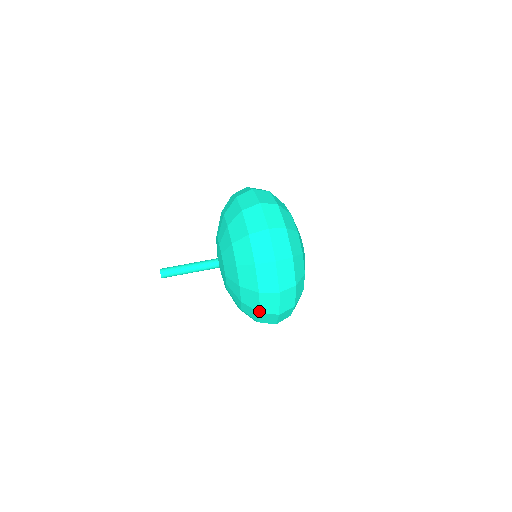
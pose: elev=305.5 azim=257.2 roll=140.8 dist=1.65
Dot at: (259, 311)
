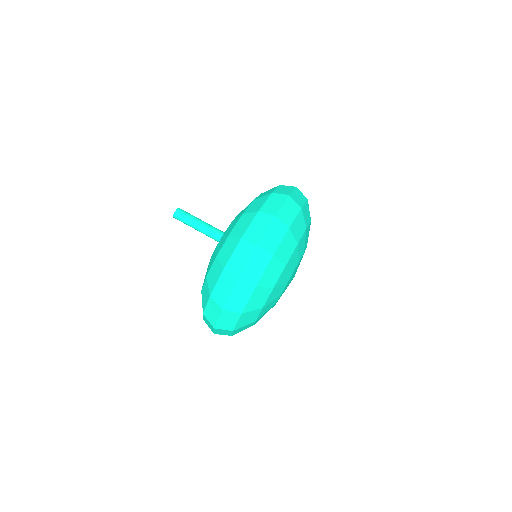
Dot at: occluded
